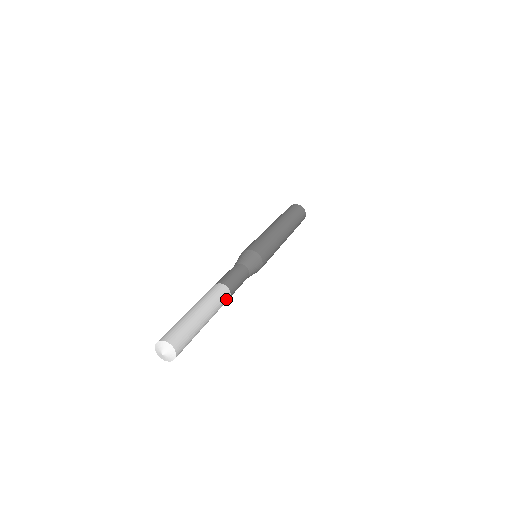
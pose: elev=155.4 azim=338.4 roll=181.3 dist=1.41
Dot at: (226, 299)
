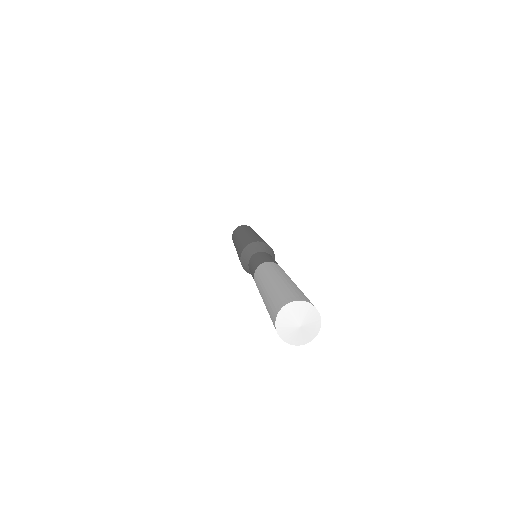
Dot at: occluded
